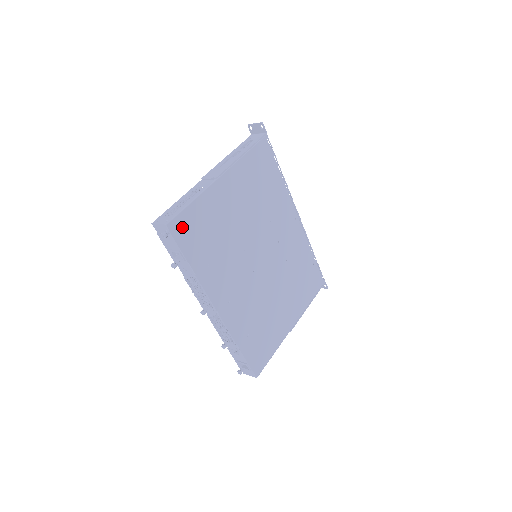
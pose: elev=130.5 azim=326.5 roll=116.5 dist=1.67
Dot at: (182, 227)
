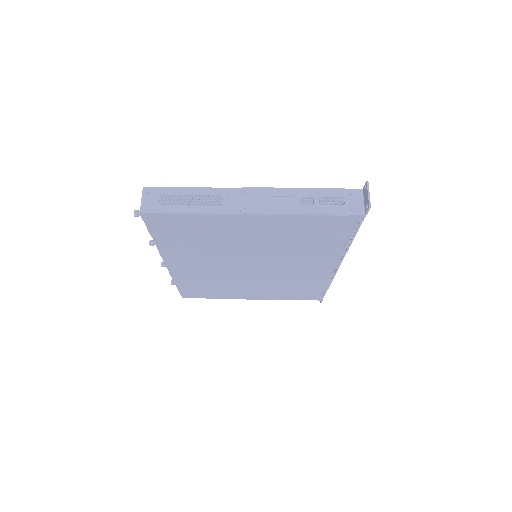
Dot at: (161, 220)
